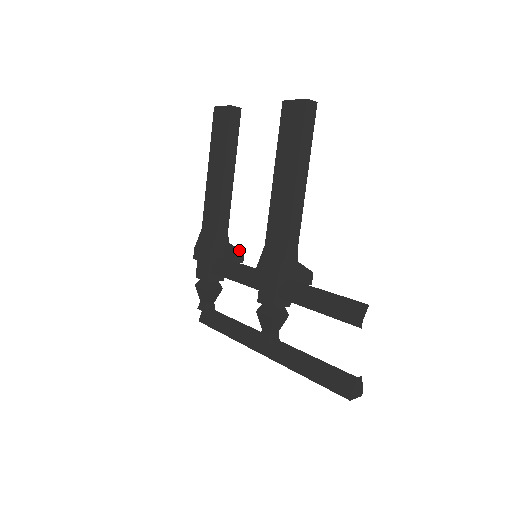
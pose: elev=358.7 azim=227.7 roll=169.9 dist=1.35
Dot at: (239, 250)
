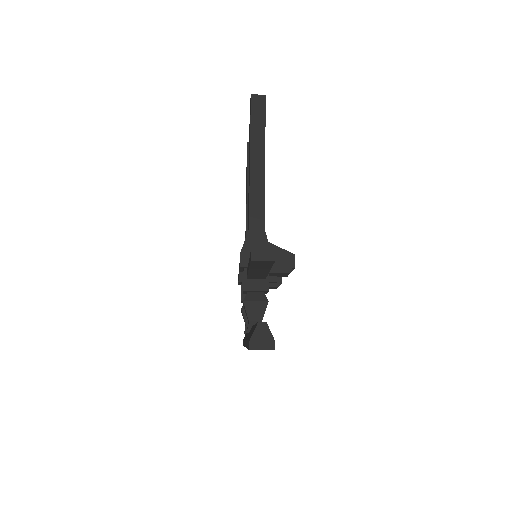
Dot at: occluded
